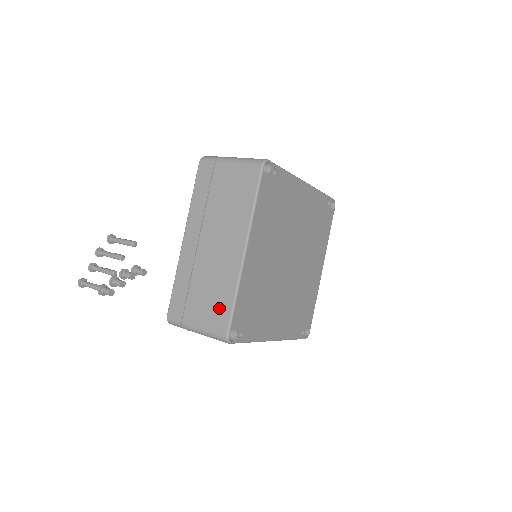
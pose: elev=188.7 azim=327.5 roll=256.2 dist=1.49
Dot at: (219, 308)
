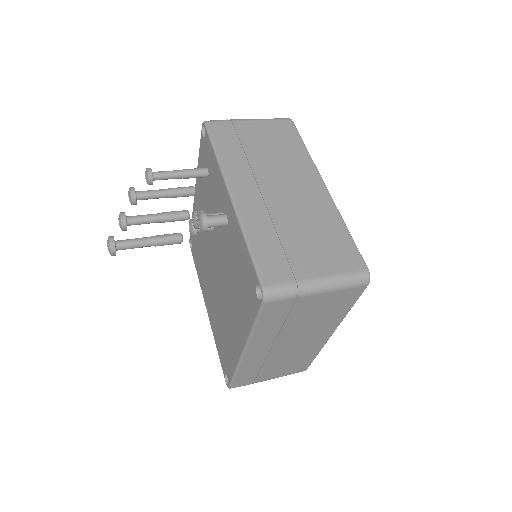
Dot at: (337, 246)
